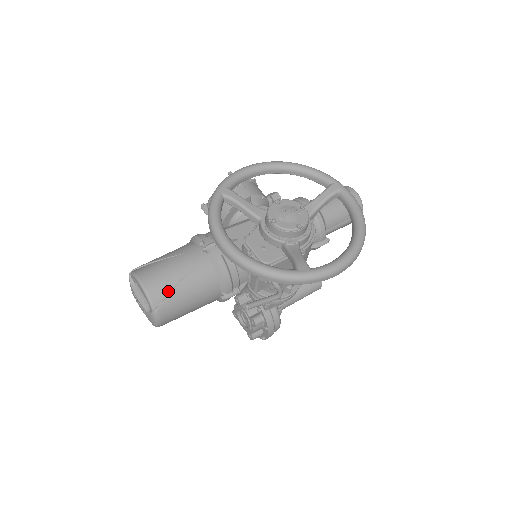
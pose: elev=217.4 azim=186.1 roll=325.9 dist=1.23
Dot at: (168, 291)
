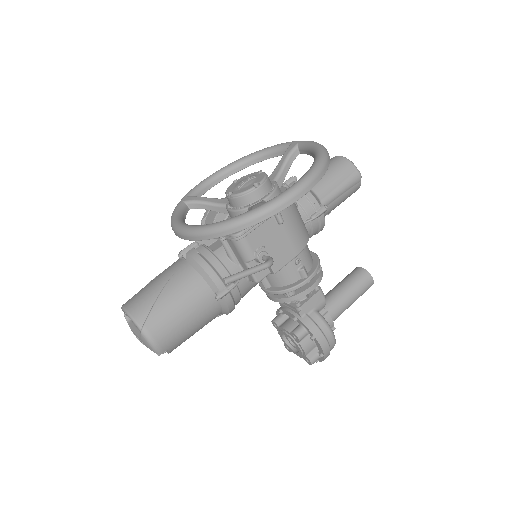
Dot at: (151, 305)
